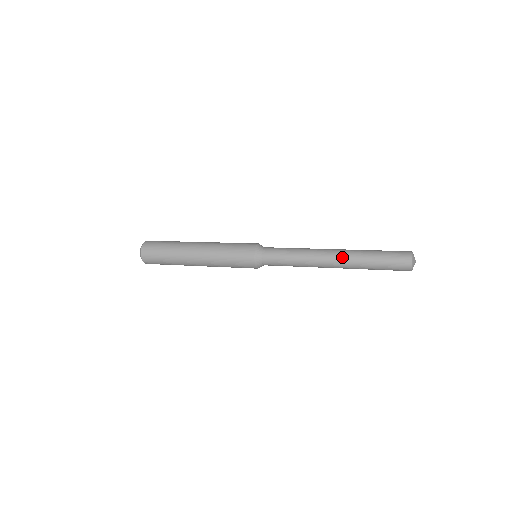
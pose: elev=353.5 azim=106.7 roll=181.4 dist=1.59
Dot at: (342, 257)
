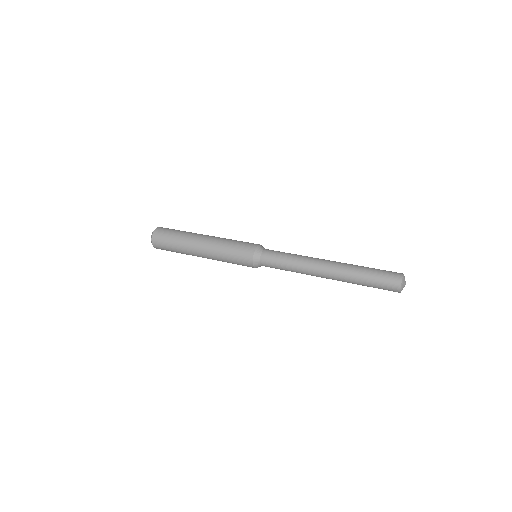
Dot at: (334, 275)
